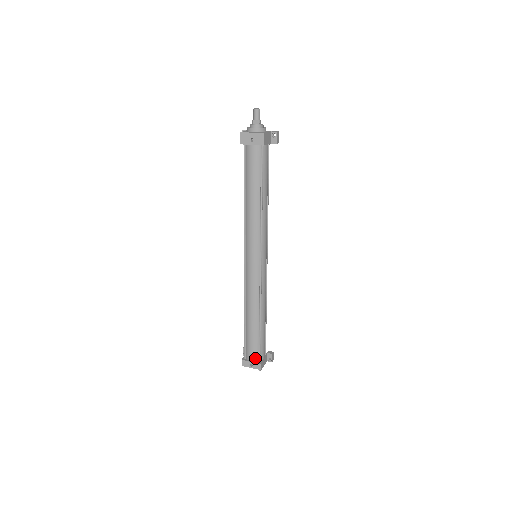
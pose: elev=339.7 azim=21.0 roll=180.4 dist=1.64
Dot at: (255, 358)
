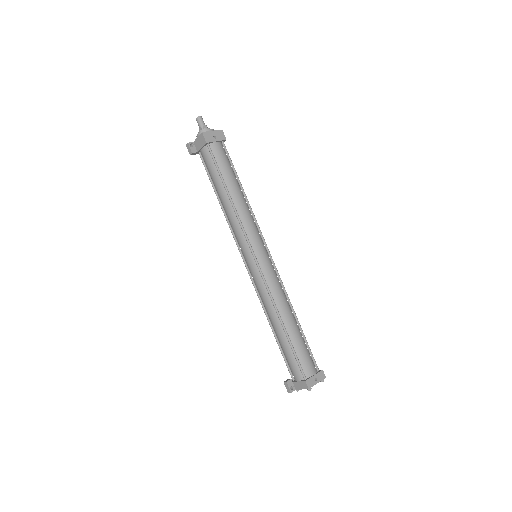
Dot at: (314, 368)
